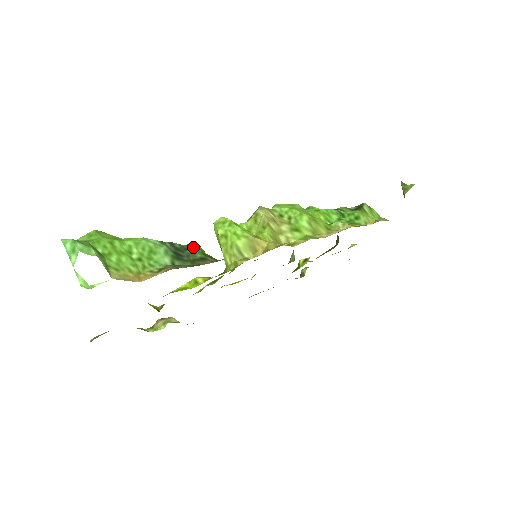
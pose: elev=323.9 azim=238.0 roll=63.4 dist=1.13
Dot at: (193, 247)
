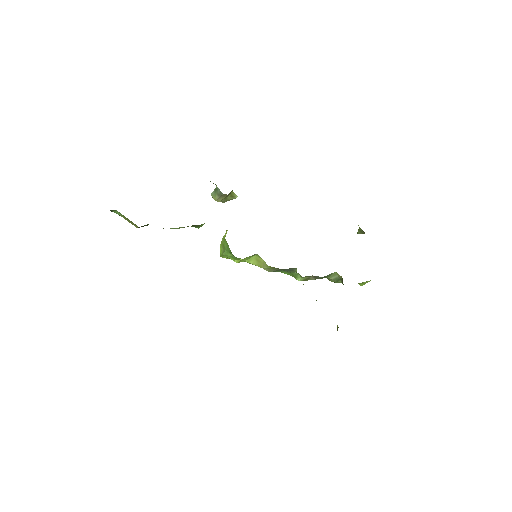
Dot at: occluded
